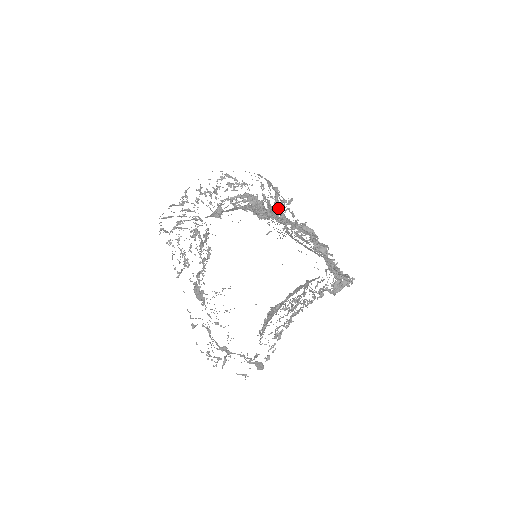
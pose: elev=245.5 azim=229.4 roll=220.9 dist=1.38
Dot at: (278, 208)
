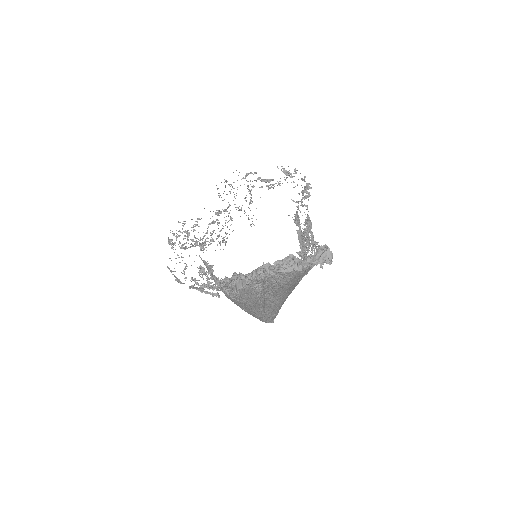
Dot at: occluded
